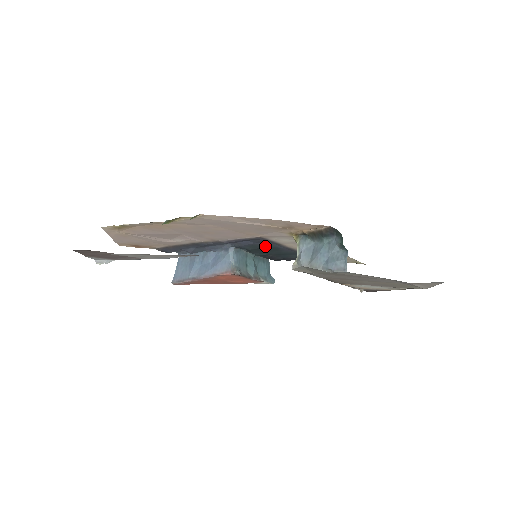
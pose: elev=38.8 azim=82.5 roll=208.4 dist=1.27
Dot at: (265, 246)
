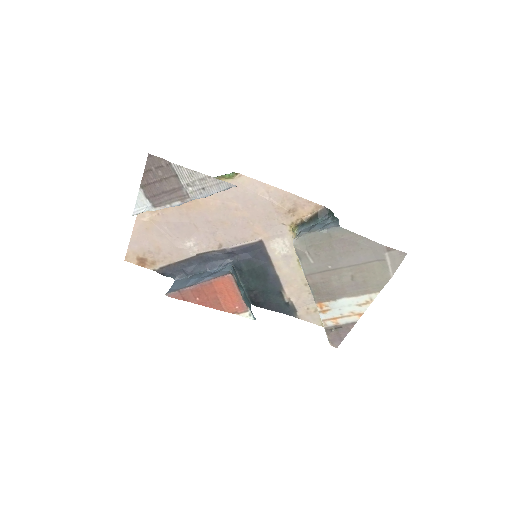
Dot at: (259, 265)
